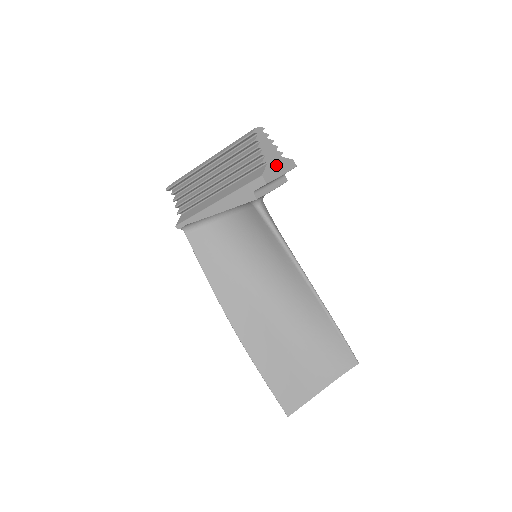
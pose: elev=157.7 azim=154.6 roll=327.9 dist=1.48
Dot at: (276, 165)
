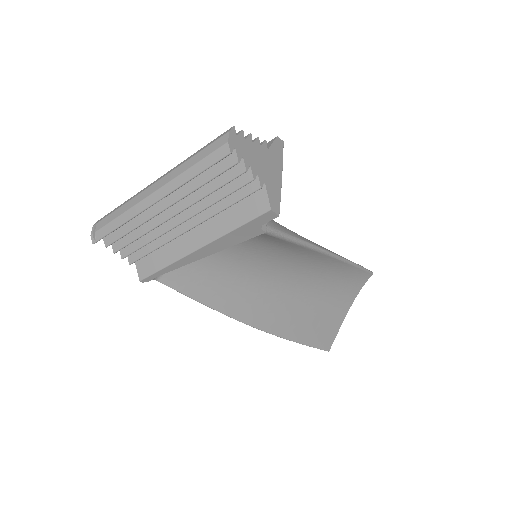
Dot at: (271, 172)
